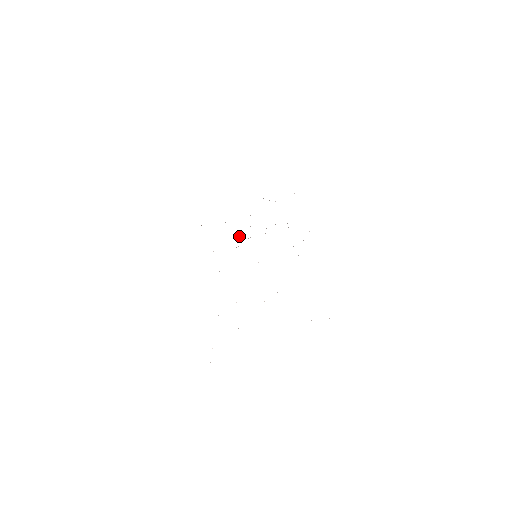
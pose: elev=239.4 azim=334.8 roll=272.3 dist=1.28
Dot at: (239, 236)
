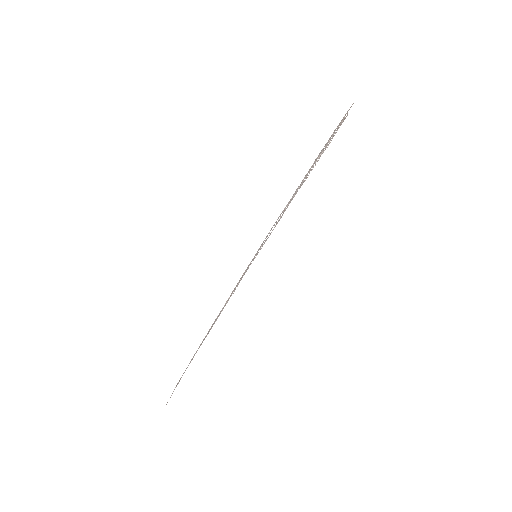
Dot at: (223, 308)
